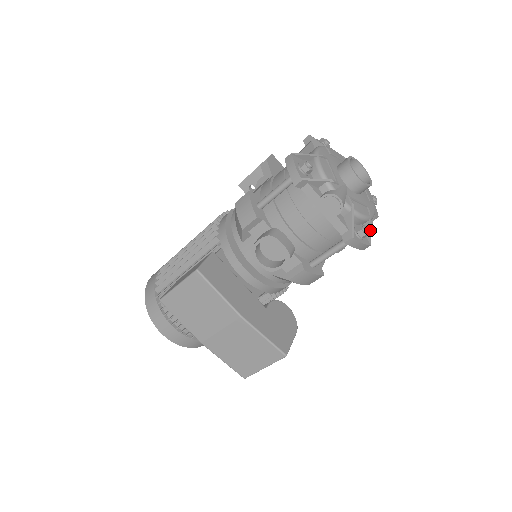
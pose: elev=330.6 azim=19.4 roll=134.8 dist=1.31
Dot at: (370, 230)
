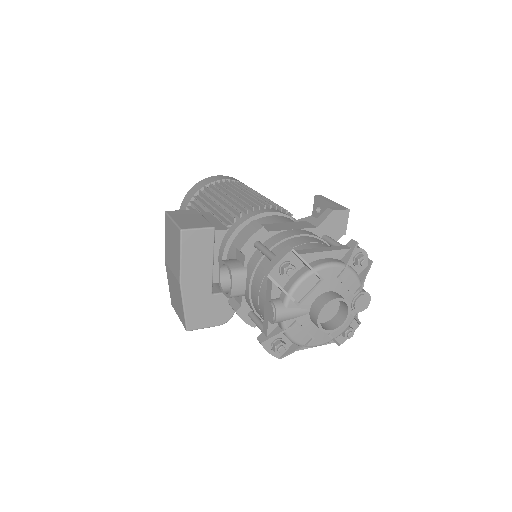
Dot at: (291, 352)
